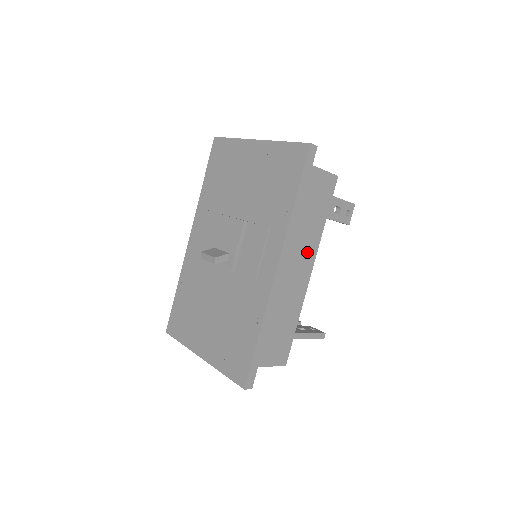
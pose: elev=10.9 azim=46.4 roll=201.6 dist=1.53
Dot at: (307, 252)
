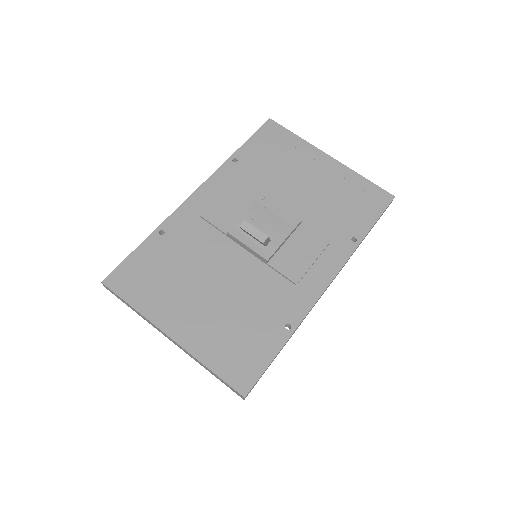
Dot at: occluded
